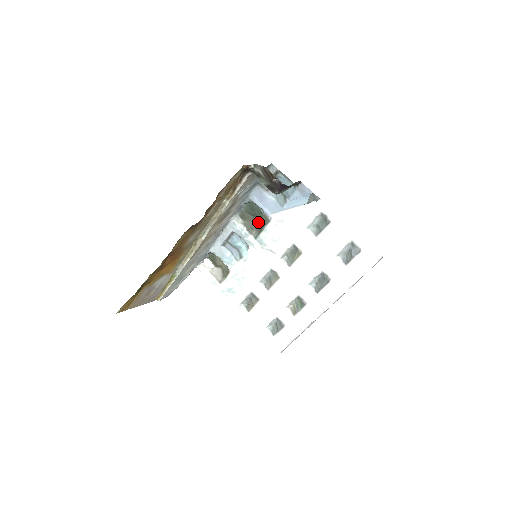
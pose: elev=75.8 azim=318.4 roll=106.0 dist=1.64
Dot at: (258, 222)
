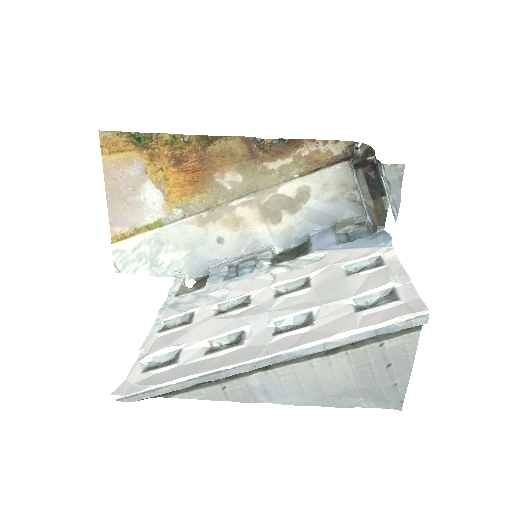
Dot at: occluded
